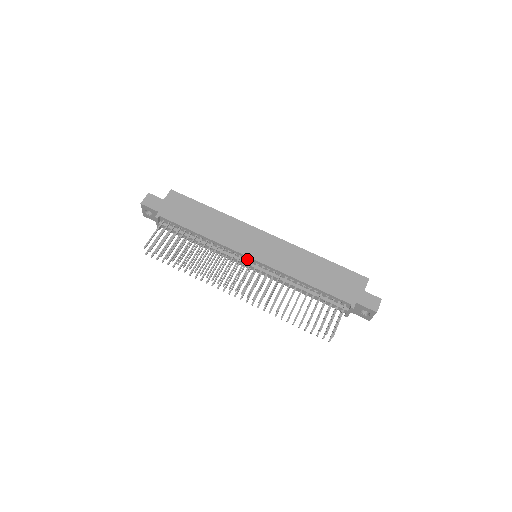
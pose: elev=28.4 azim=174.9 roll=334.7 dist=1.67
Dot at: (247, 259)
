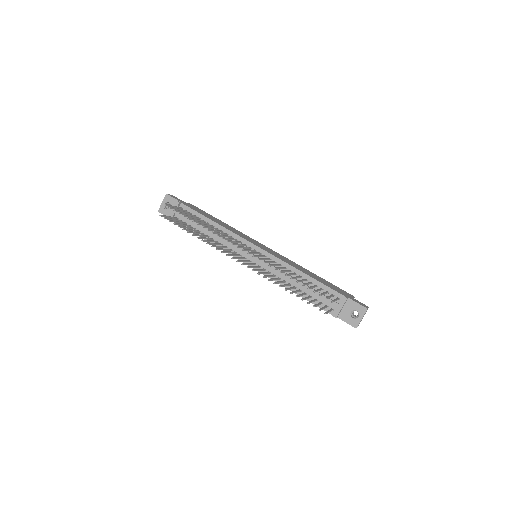
Dot at: (251, 249)
